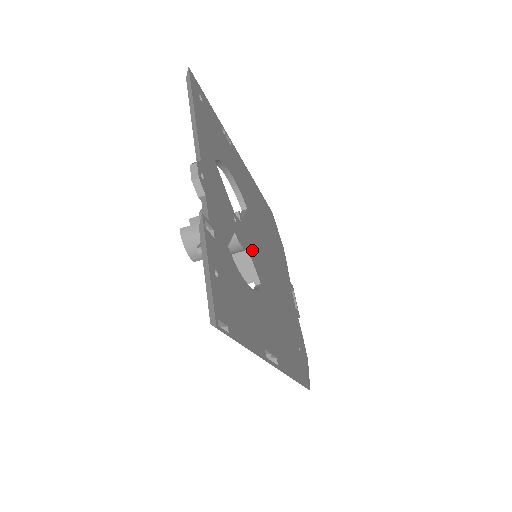
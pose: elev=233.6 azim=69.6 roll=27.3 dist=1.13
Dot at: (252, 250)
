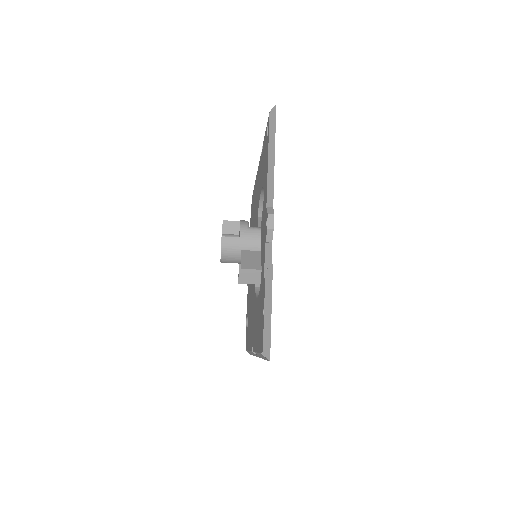
Dot at: occluded
